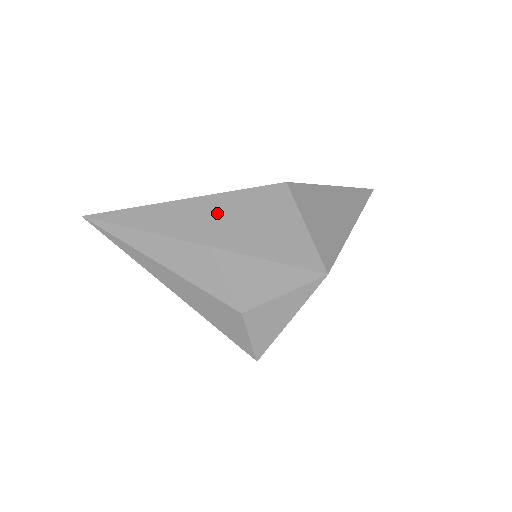
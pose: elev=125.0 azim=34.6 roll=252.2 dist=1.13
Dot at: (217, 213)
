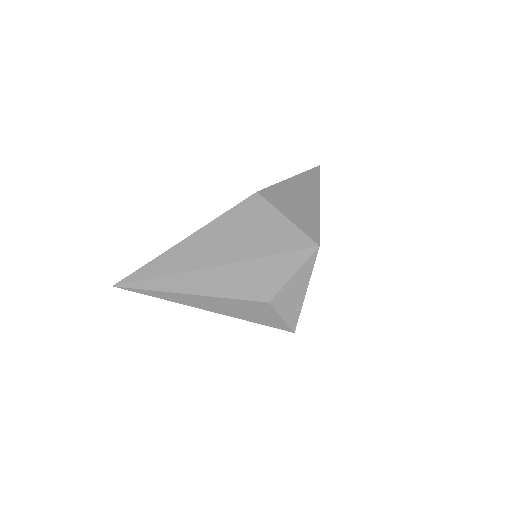
Dot at: (216, 238)
